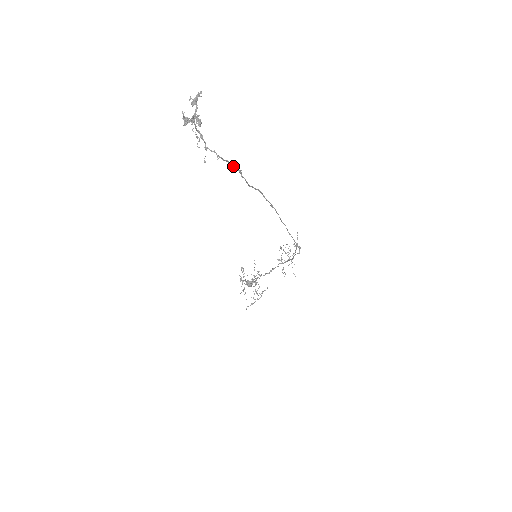
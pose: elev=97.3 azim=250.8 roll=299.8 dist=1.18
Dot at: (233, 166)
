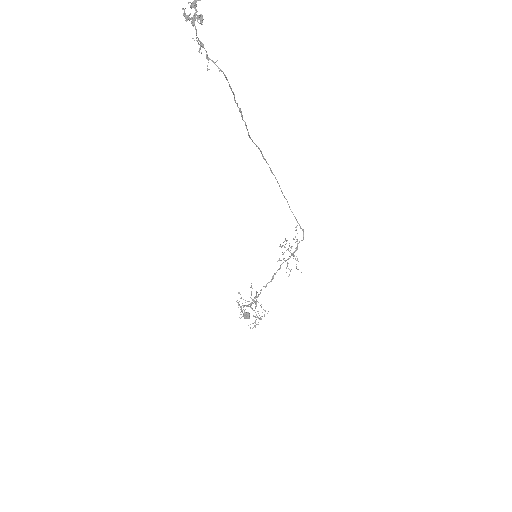
Dot at: (234, 96)
